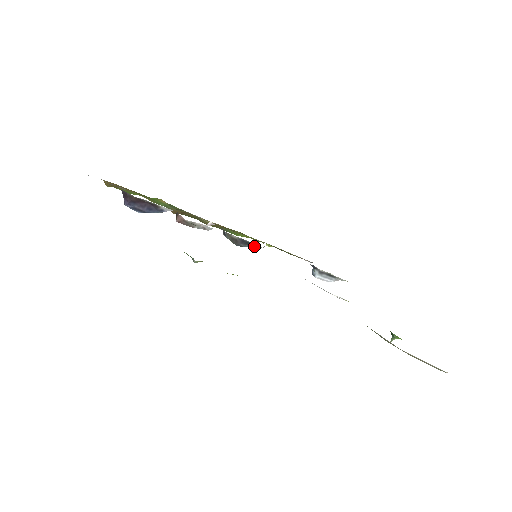
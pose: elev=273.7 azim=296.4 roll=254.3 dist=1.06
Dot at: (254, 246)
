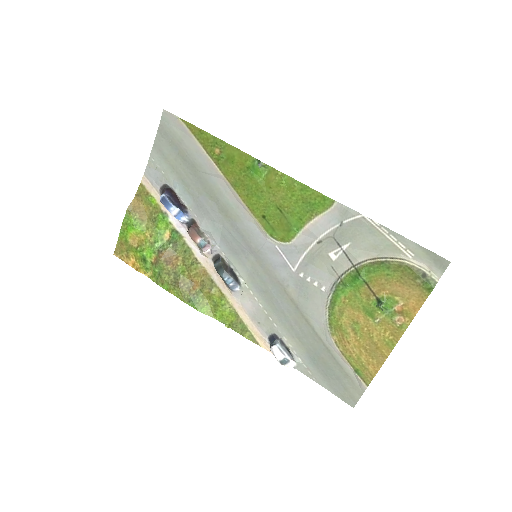
Dot at: (237, 282)
